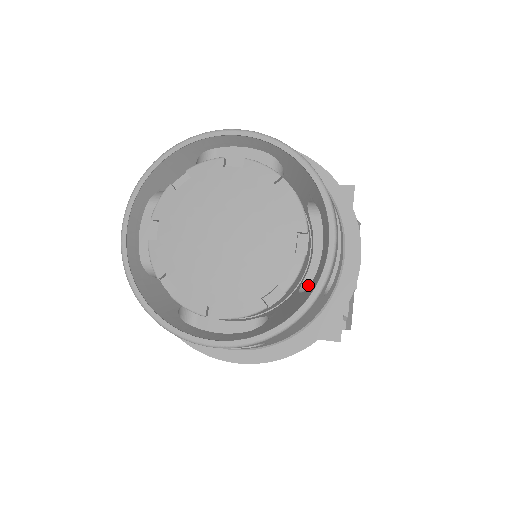
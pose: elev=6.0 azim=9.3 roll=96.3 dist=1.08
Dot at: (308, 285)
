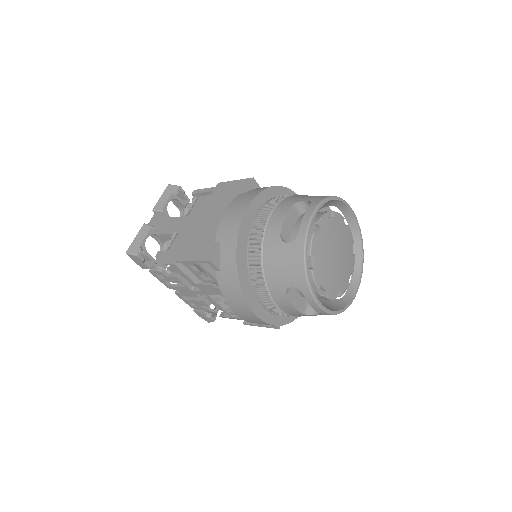
Dot at: occluded
